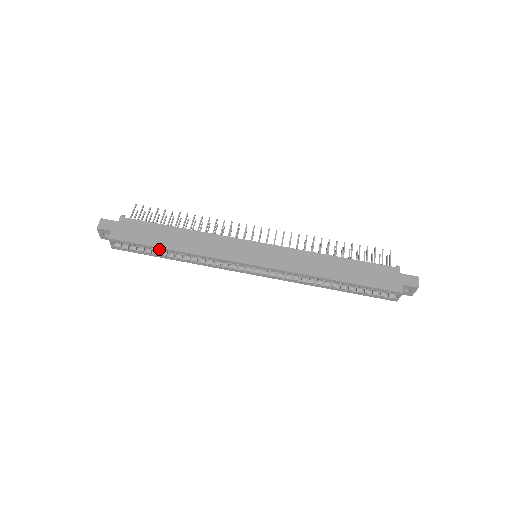
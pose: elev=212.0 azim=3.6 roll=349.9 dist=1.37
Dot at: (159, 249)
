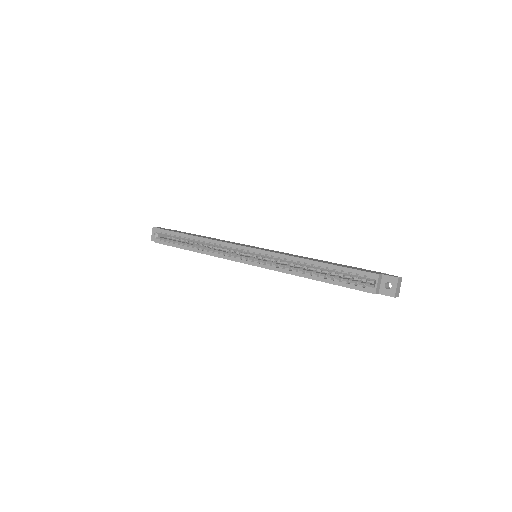
Dot at: (185, 236)
